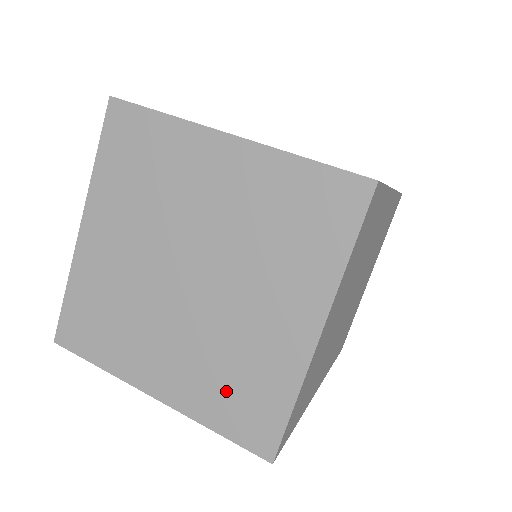
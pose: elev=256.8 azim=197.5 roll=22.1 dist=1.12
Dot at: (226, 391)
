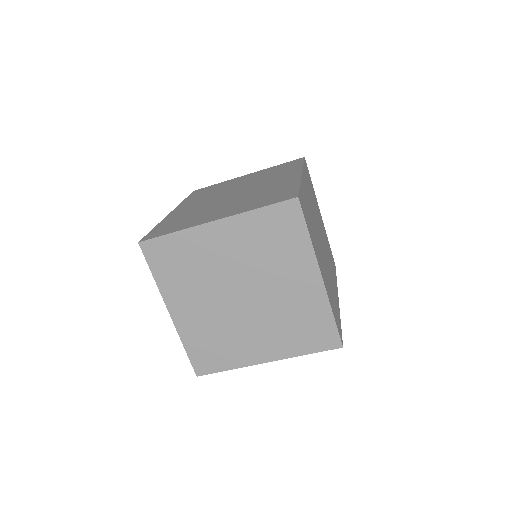
Dot at: (207, 342)
